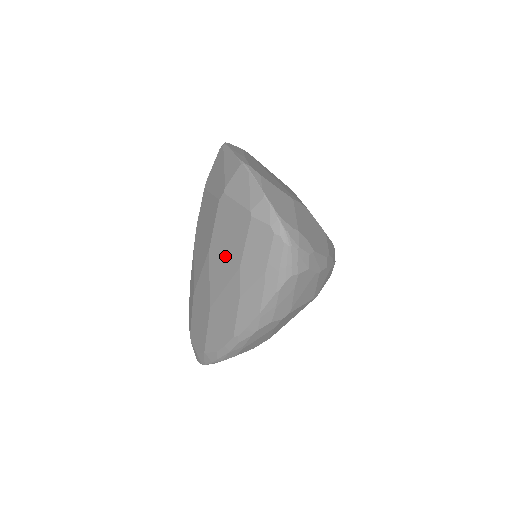
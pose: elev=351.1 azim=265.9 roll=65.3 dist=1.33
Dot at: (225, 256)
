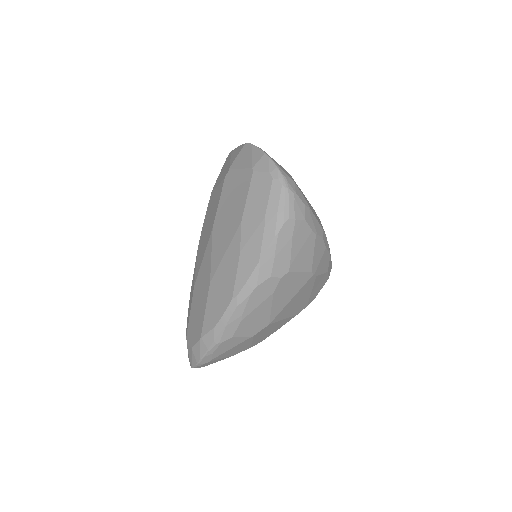
Dot at: (228, 222)
